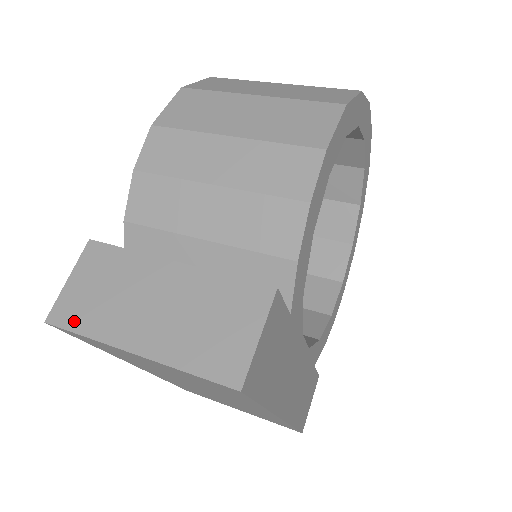
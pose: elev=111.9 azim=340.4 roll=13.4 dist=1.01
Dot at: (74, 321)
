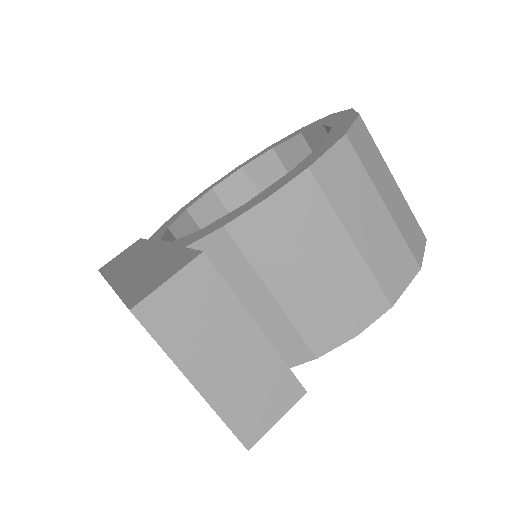
Dot at: (157, 327)
